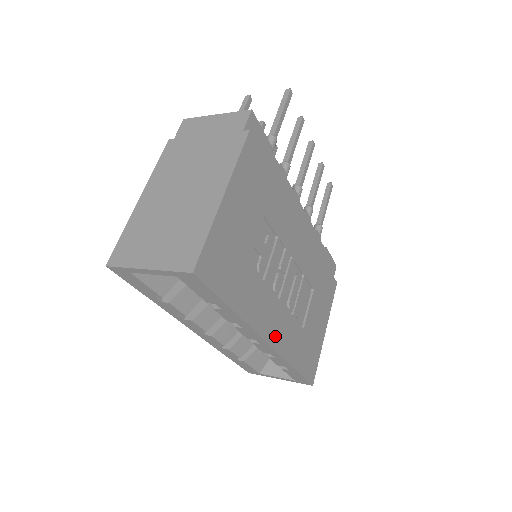
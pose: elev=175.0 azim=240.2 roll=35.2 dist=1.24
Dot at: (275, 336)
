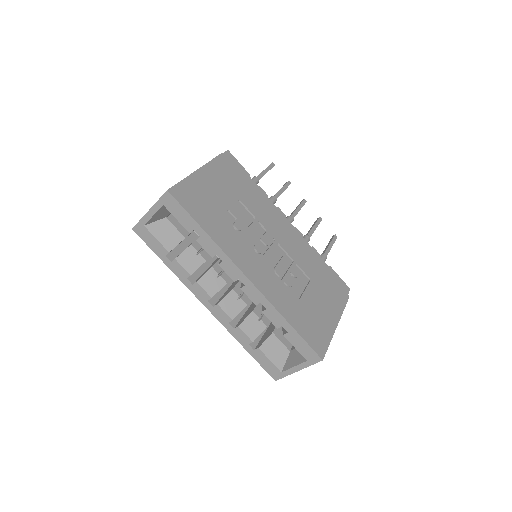
Dot at: (257, 279)
